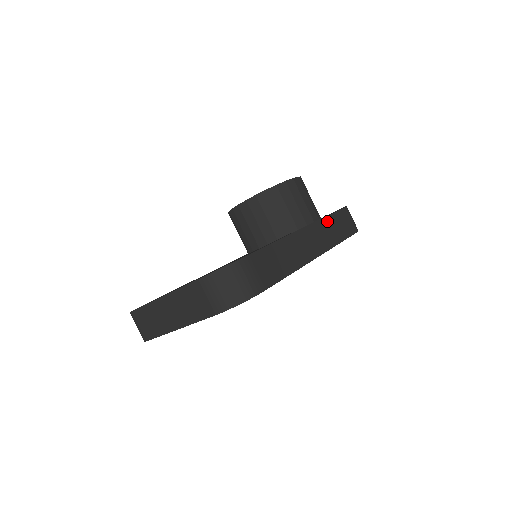
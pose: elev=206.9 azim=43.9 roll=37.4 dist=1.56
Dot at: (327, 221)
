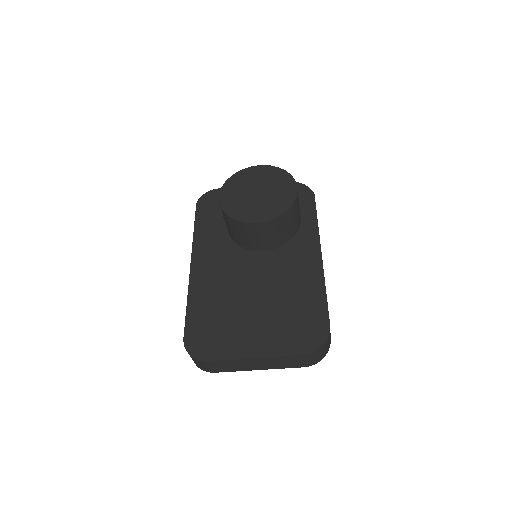
Dot at: occluded
